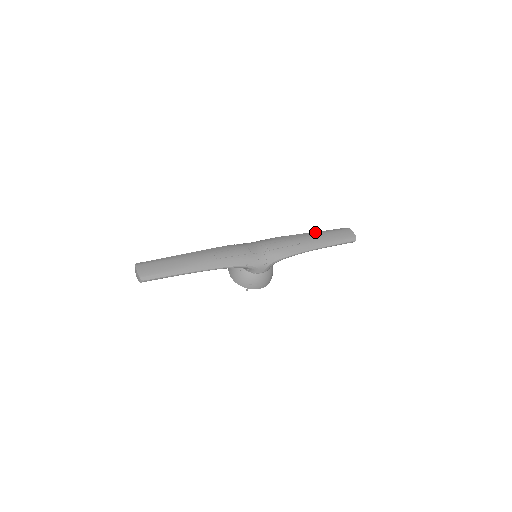
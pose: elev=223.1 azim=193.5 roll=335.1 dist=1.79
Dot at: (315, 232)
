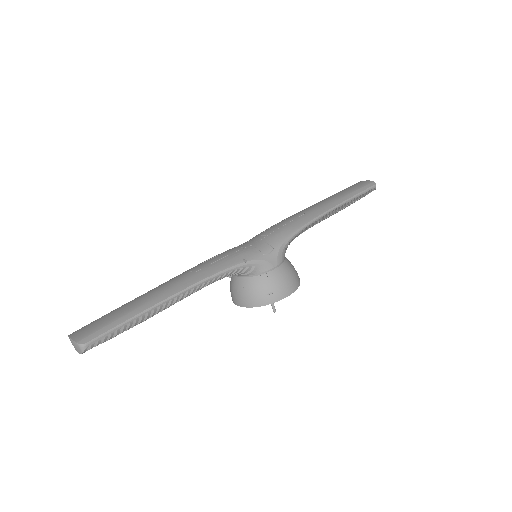
Dot at: occluded
